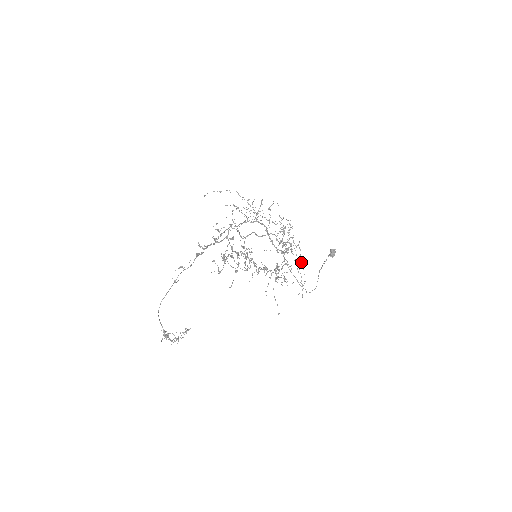
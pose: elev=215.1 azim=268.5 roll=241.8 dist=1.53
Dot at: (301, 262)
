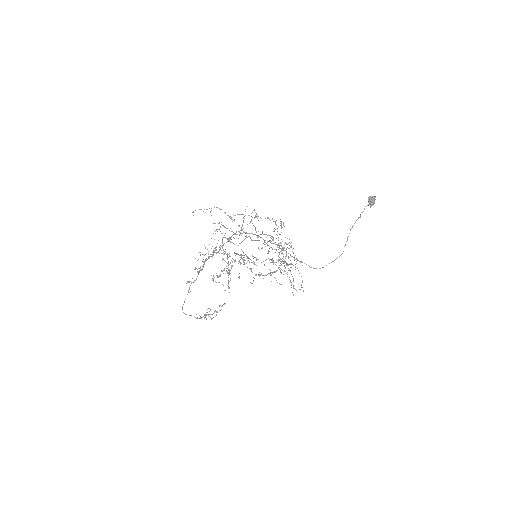
Dot at: occluded
